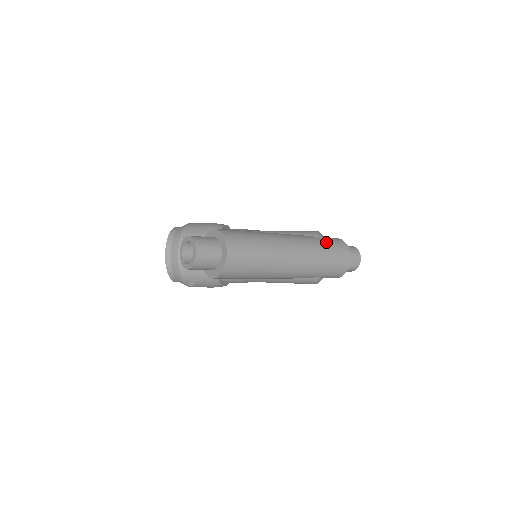
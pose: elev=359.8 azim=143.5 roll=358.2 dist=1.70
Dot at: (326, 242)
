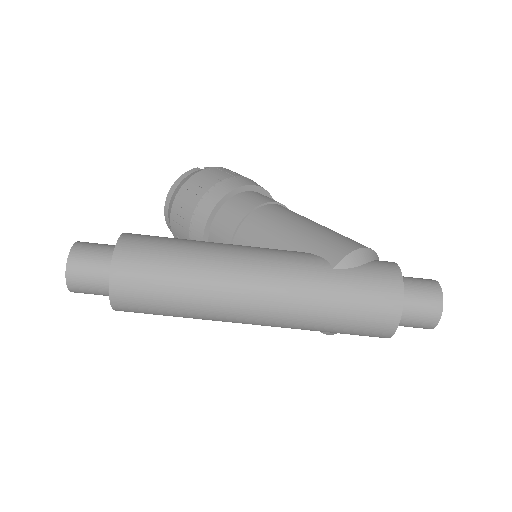
Dot at: (348, 283)
